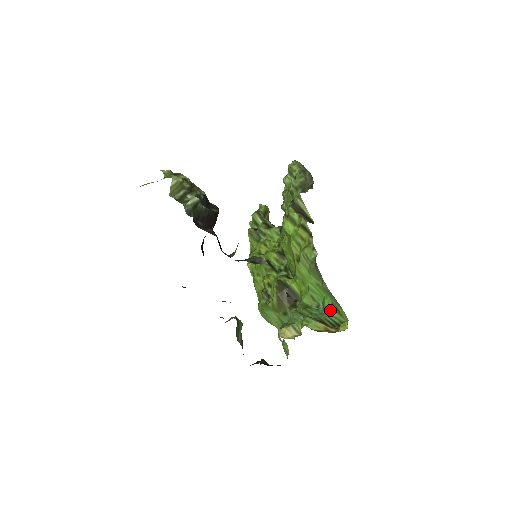
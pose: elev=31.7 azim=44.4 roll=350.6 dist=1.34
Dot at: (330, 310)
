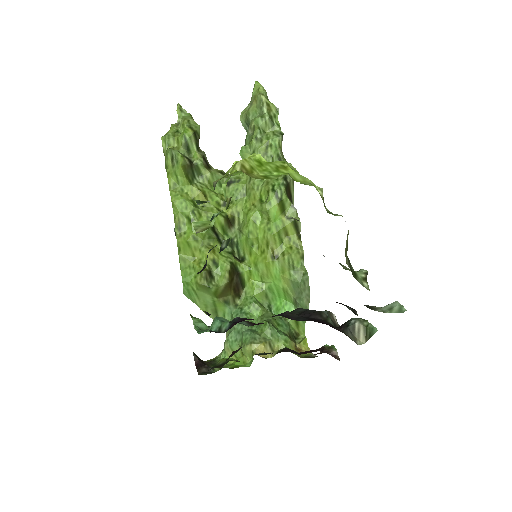
Dot at: (291, 320)
